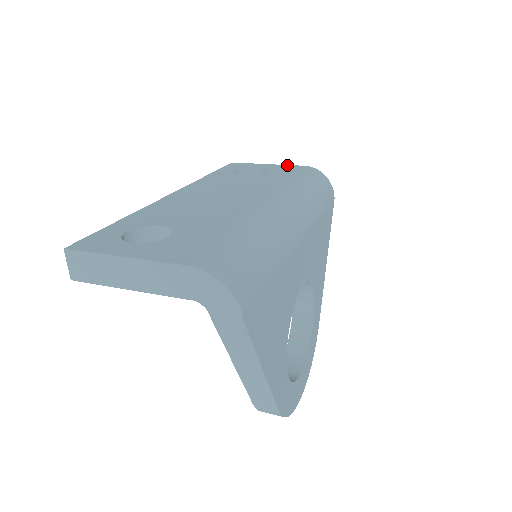
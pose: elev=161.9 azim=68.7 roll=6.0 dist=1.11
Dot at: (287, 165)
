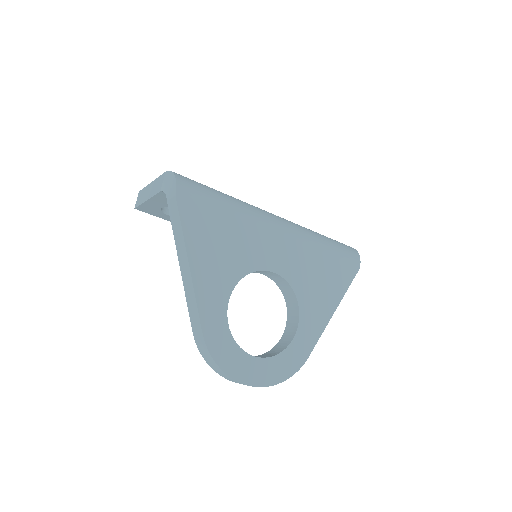
Dot at: occluded
